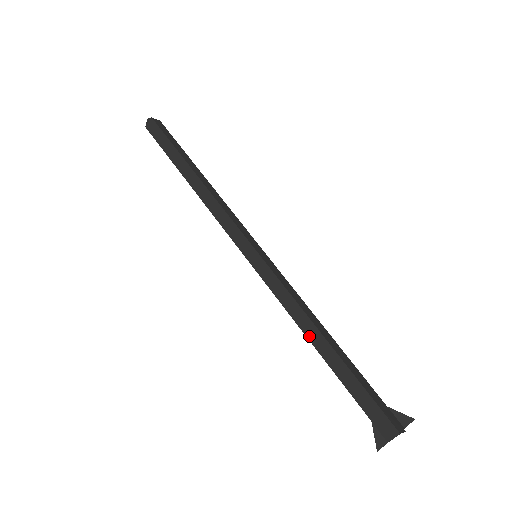
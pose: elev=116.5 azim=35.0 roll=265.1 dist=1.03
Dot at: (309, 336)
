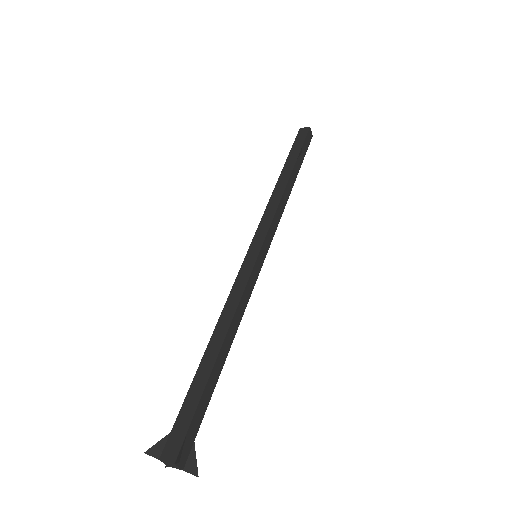
Dot at: (215, 333)
